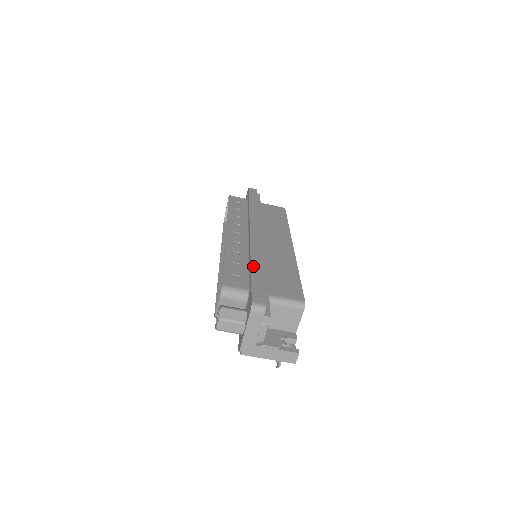
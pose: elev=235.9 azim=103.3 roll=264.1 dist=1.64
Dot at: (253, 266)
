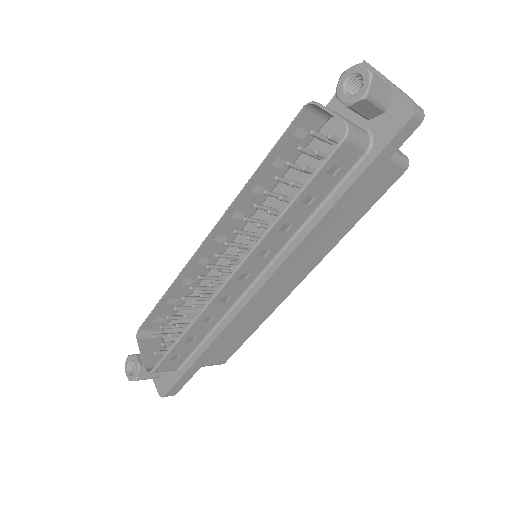
Dot at: (204, 354)
